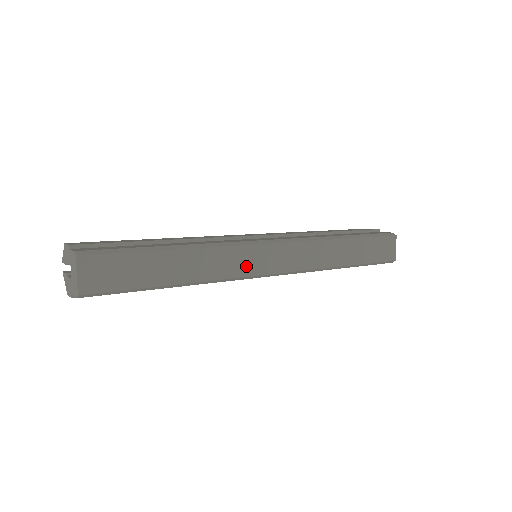
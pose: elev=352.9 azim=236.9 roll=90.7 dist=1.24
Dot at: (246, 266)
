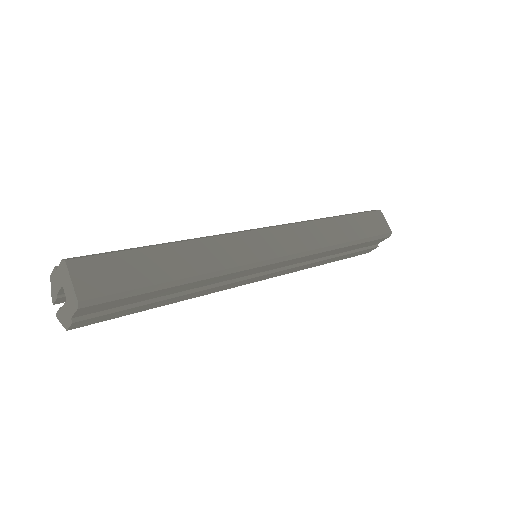
Dot at: (249, 252)
